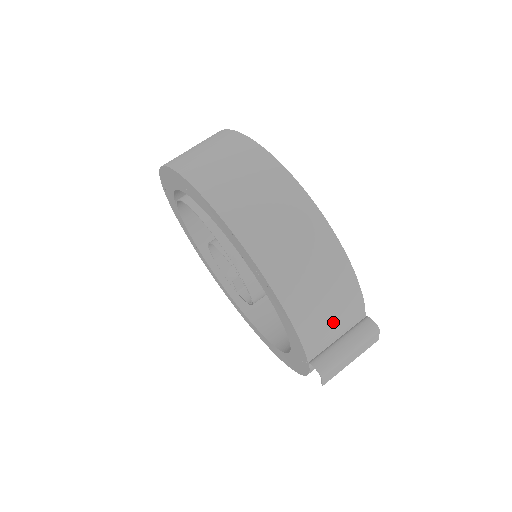
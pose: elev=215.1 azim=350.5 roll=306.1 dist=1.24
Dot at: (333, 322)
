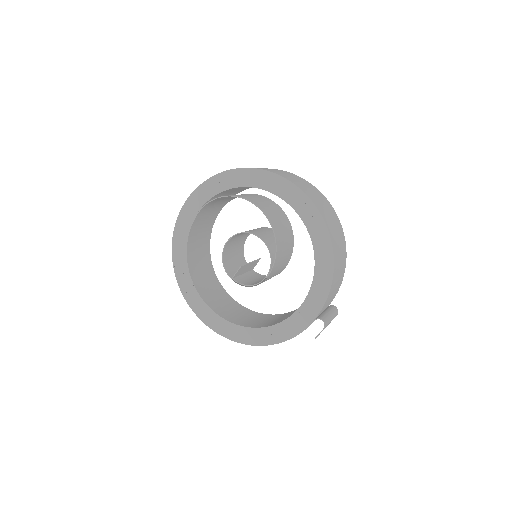
Dot at: (332, 296)
